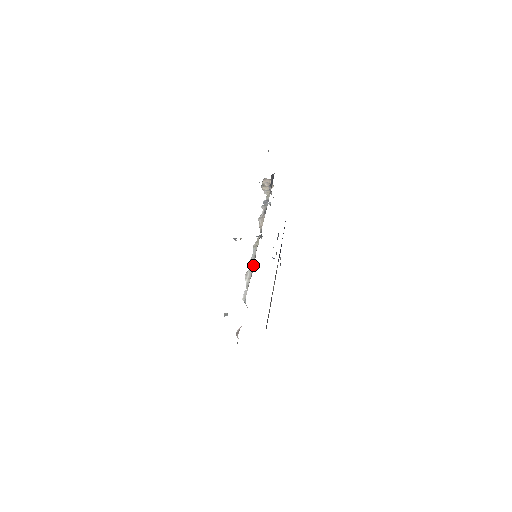
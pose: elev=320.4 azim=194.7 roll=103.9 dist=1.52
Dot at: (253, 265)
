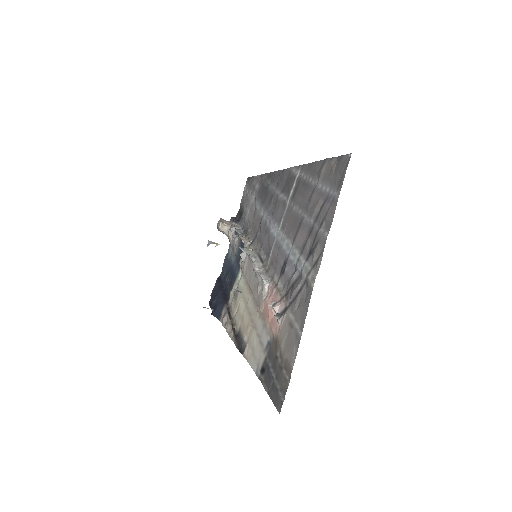
Dot at: (259, 259)
